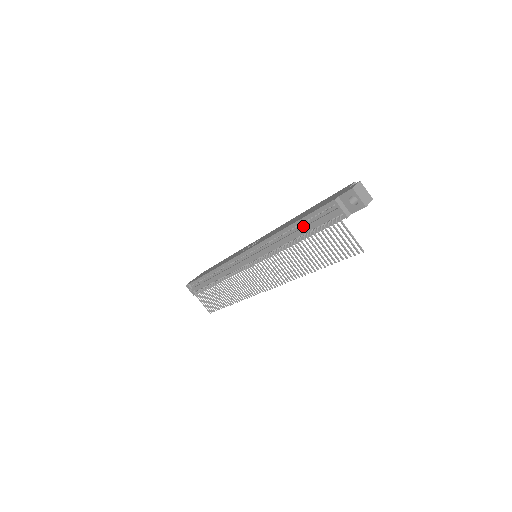
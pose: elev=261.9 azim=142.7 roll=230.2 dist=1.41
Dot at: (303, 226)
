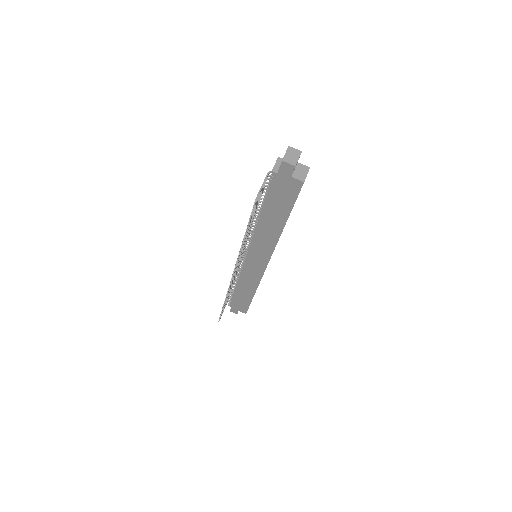
Dot at: occluded
